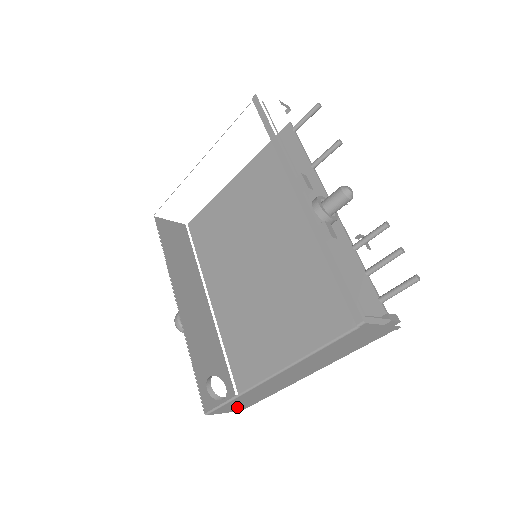
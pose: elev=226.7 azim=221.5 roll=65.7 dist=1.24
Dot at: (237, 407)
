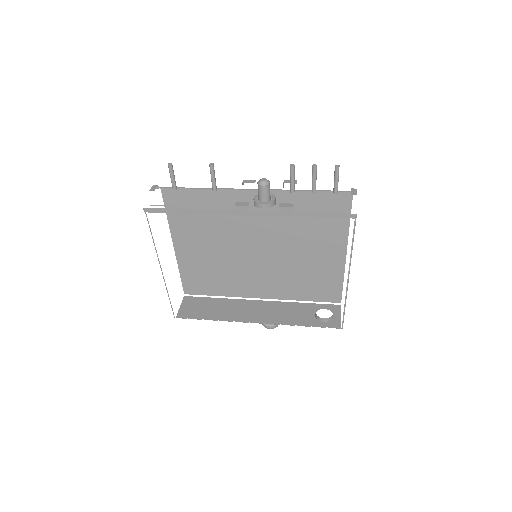
Dot at: occluded
